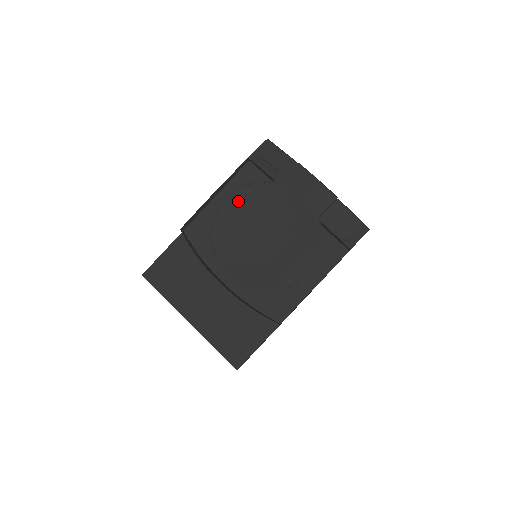
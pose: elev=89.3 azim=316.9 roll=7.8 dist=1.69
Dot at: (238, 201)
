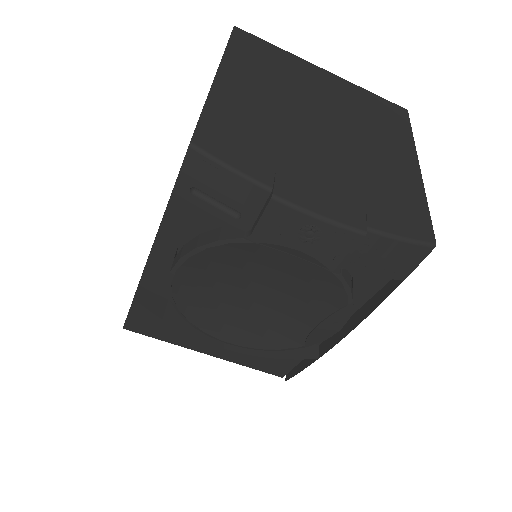
Dot at: (193, 270)
